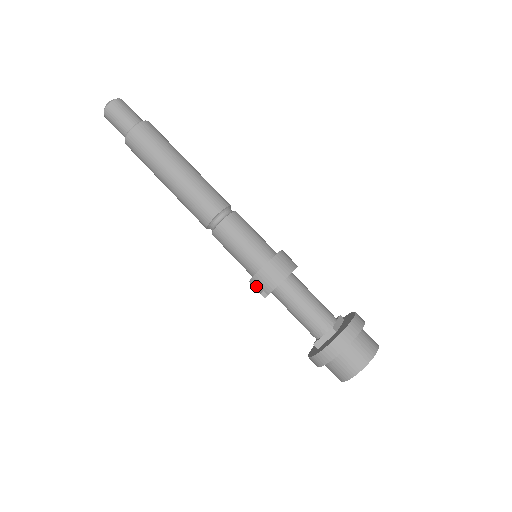
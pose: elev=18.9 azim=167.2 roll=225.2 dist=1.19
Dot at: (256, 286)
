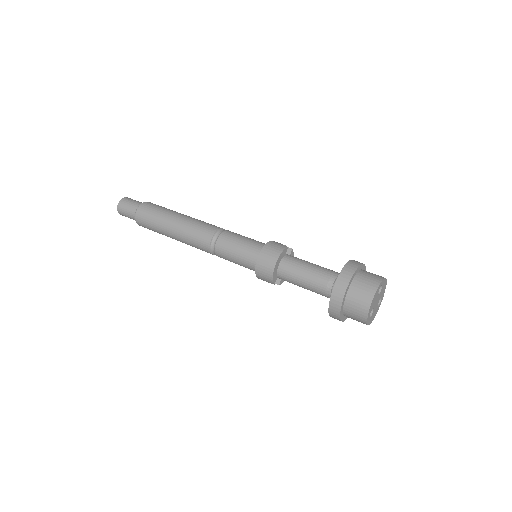
Dot at: occluded
